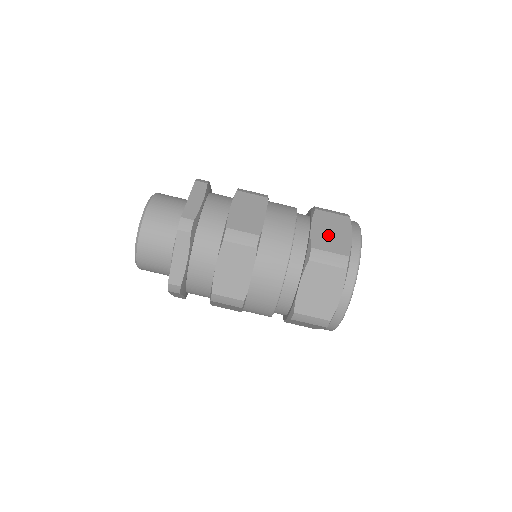
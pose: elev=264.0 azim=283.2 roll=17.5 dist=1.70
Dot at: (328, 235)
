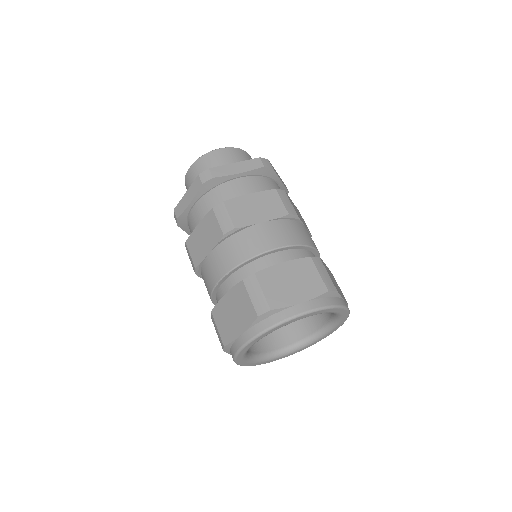
Dot at: (284, 281)
